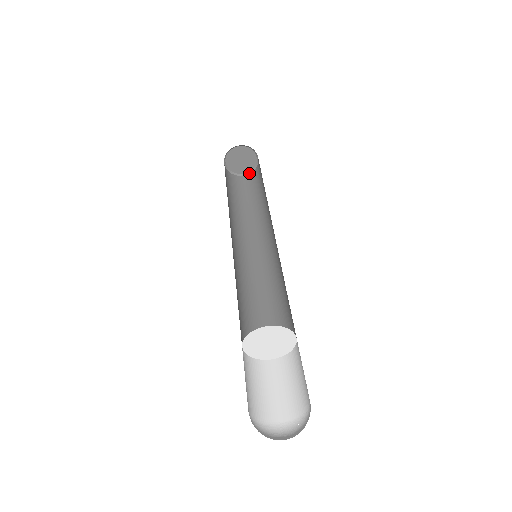
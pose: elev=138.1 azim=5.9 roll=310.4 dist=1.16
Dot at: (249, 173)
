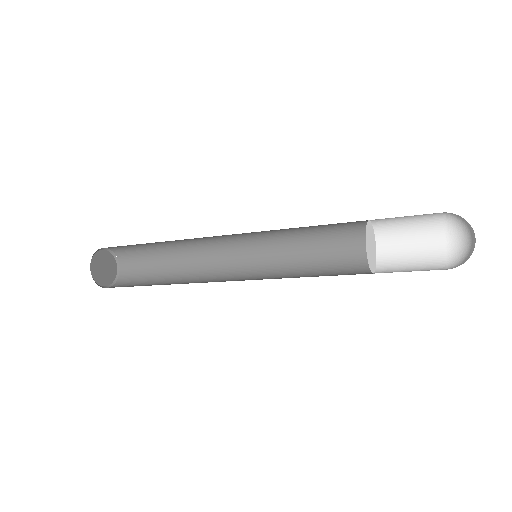
Dot at: (117, 276)
